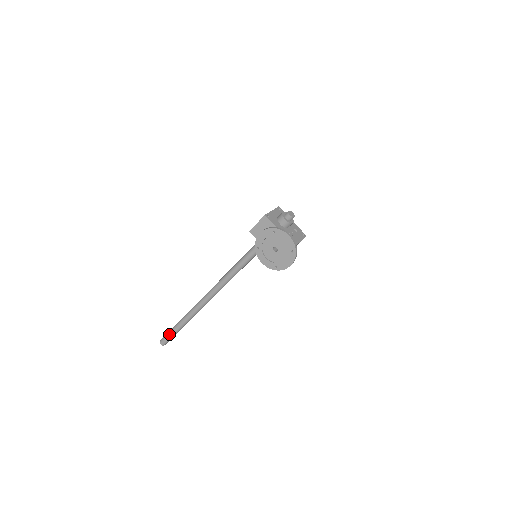
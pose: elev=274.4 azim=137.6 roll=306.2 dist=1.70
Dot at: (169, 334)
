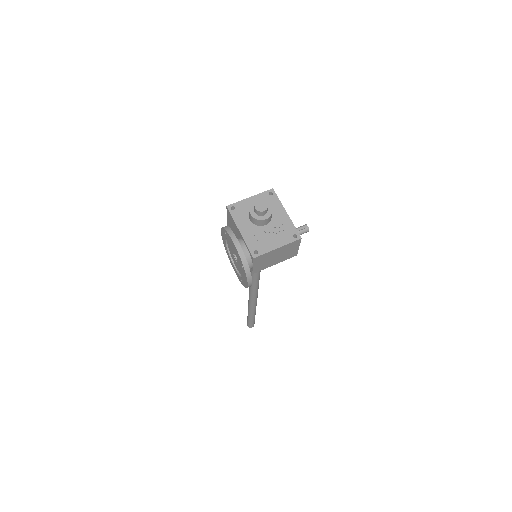
Dot at: (247, 318)
